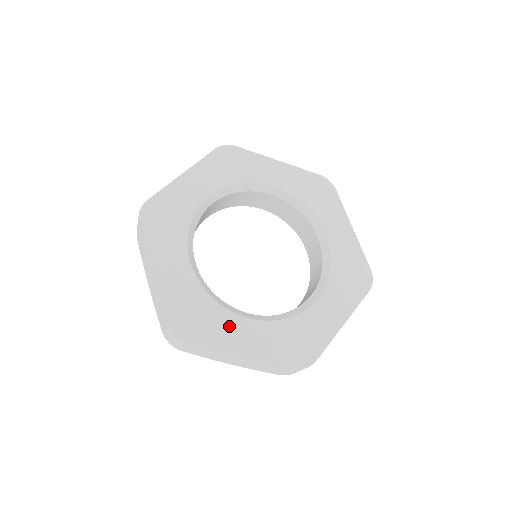
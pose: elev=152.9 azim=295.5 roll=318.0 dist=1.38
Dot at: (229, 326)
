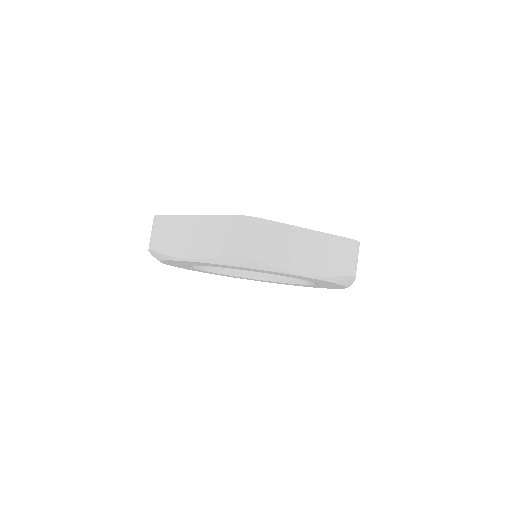
Dot at: occluded
